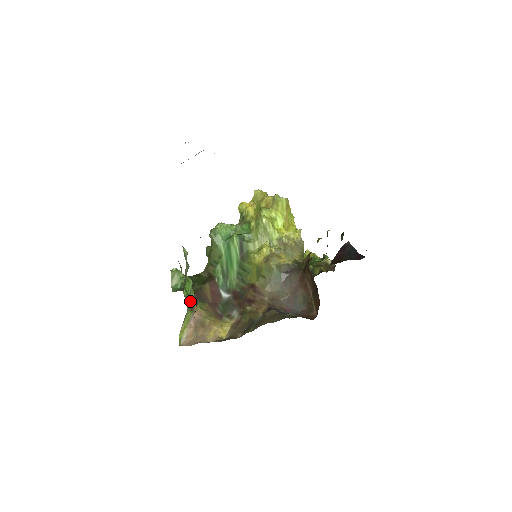
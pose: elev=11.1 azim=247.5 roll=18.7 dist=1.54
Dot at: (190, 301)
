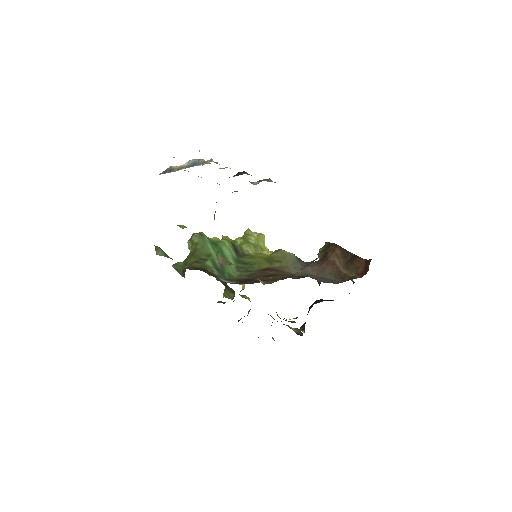
Dot at: occluded
